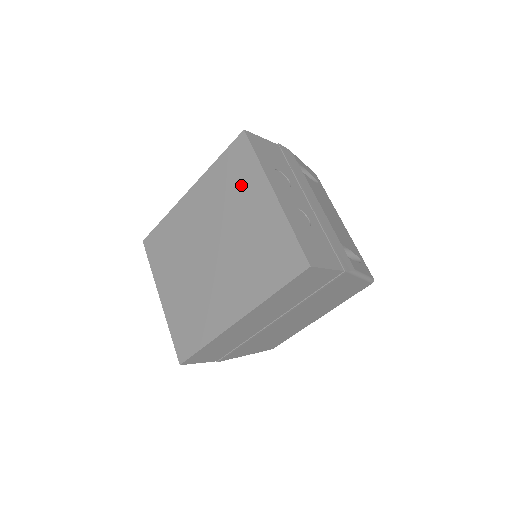
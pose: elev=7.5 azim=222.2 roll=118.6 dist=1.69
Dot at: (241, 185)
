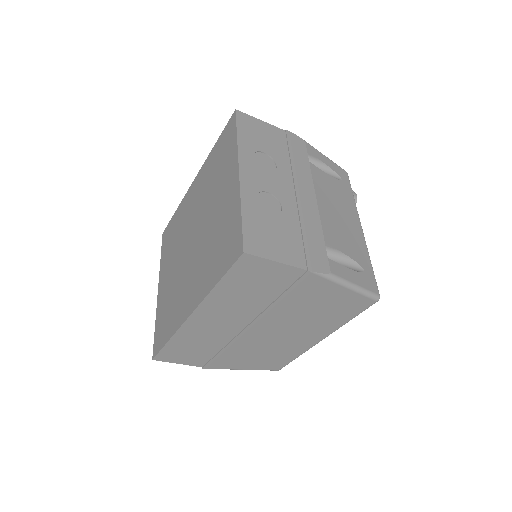
Dot at: (222, 168)
